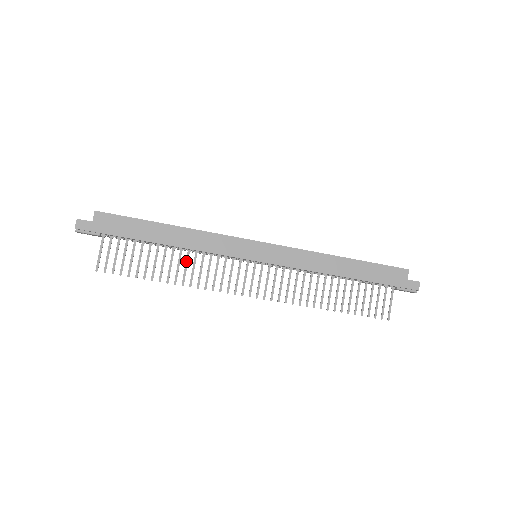
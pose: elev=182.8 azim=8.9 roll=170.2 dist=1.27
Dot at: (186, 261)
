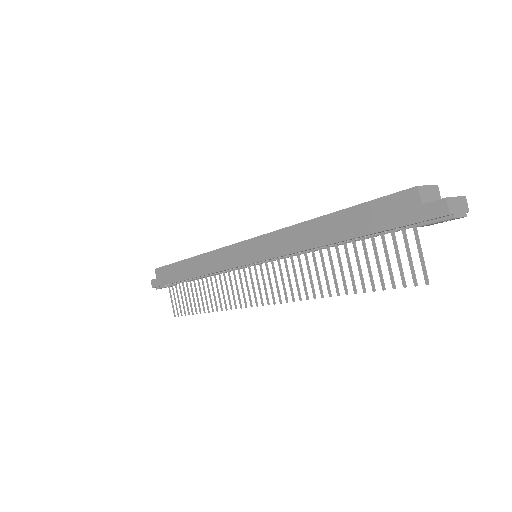
Dot at: (212, 286)
